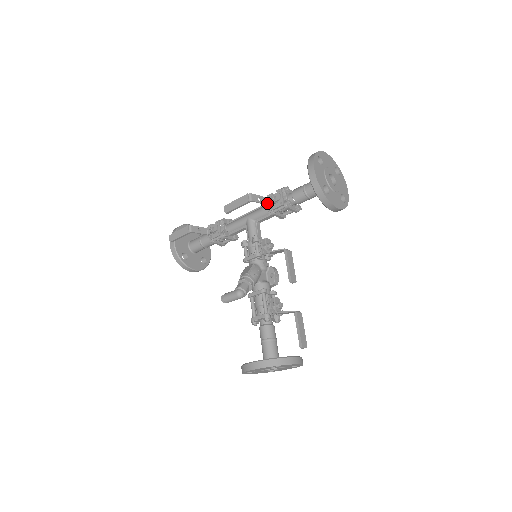
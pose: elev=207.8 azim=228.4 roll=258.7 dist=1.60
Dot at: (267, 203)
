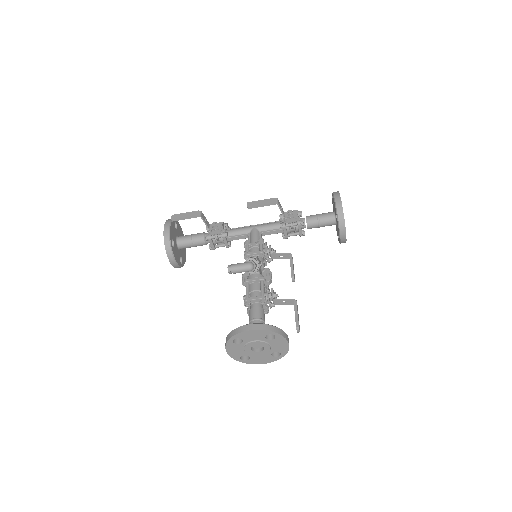
Dot at: (284, 215)
